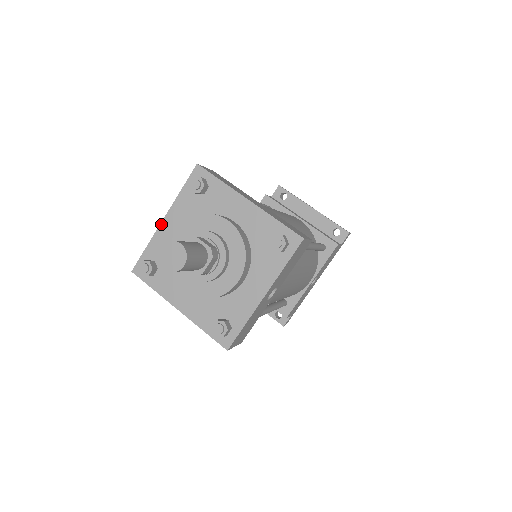
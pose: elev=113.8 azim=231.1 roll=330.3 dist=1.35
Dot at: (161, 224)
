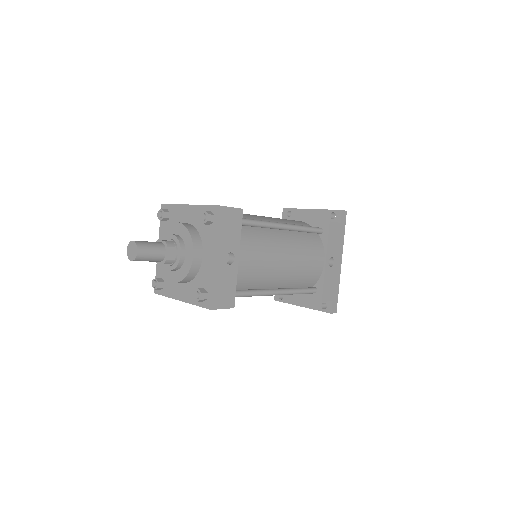
Dot at: occluded
